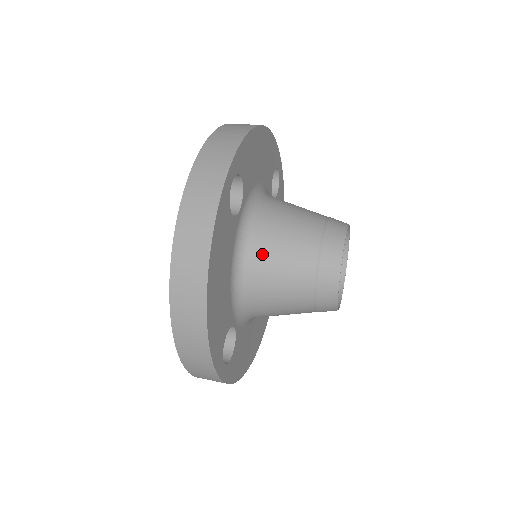
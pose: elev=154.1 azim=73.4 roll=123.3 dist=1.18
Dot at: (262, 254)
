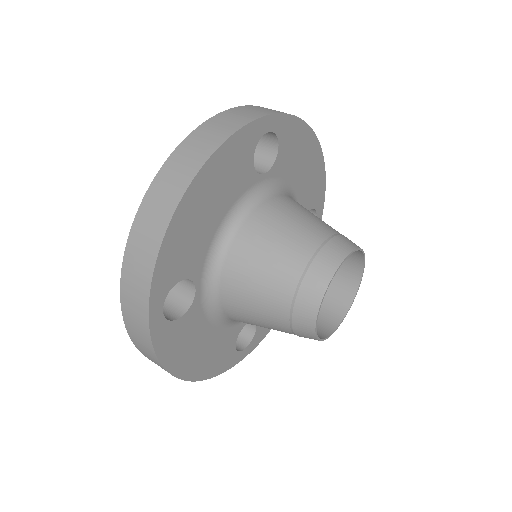
Dot at: (263, 221)
